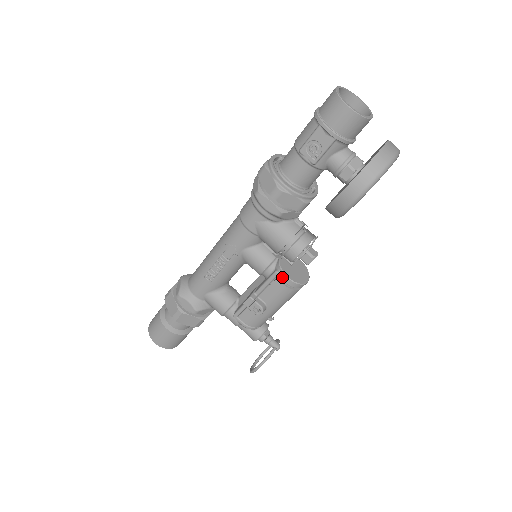
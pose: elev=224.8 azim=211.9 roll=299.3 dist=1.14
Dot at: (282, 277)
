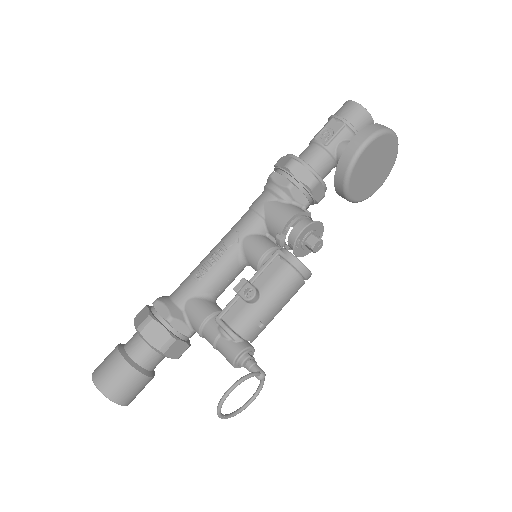
Dot at: (284, 253)
